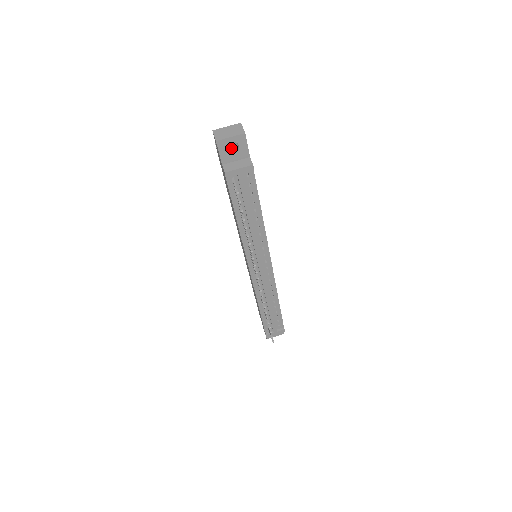
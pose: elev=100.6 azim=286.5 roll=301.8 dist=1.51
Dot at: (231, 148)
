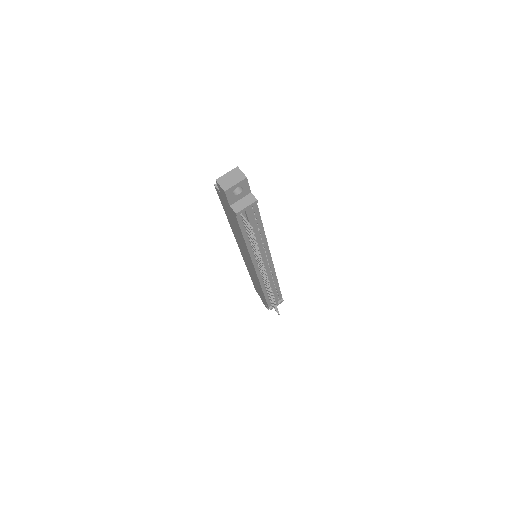
Dot at: occluded
